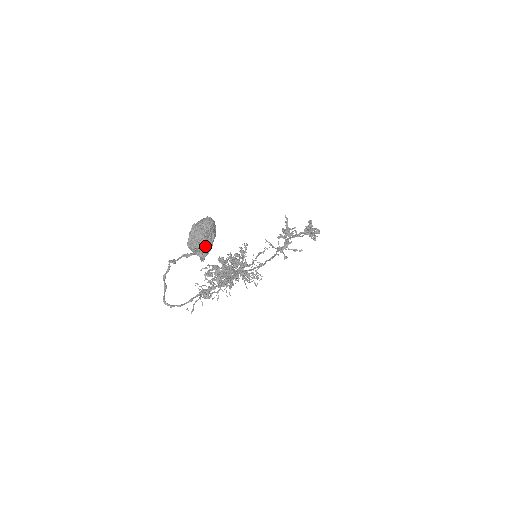
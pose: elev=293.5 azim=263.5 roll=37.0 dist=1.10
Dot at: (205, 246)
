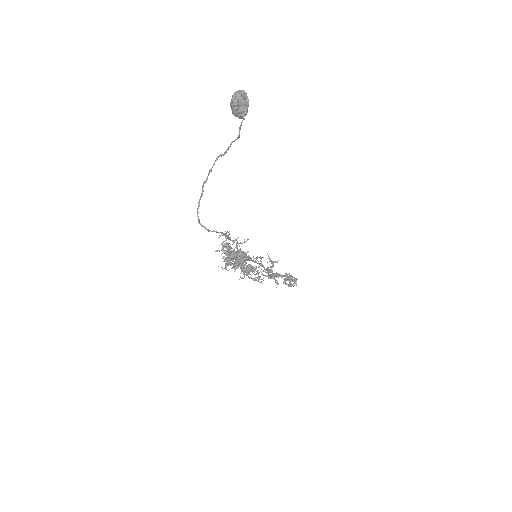
Dot at: (245, 102)
